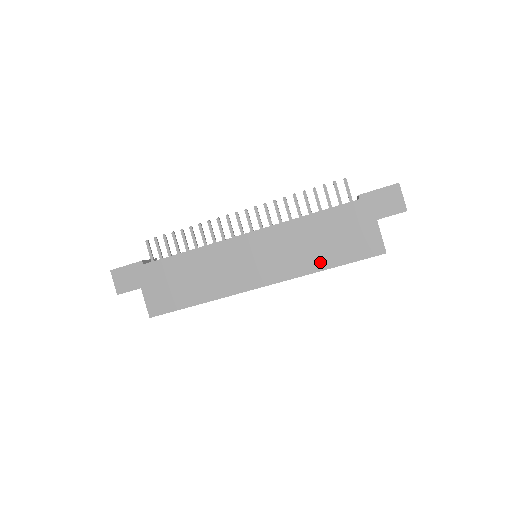
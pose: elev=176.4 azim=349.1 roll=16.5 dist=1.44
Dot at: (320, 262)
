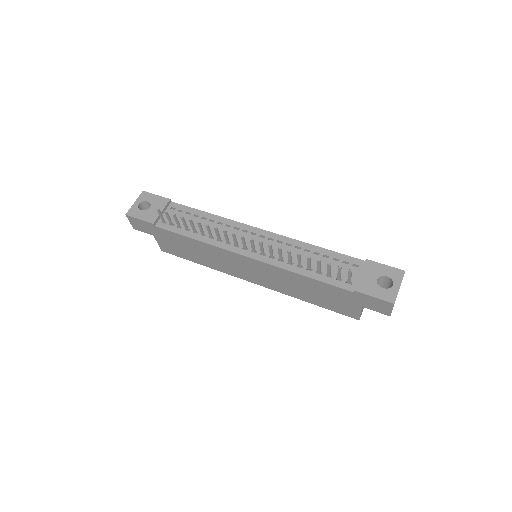
Dot at: (304, 297)
